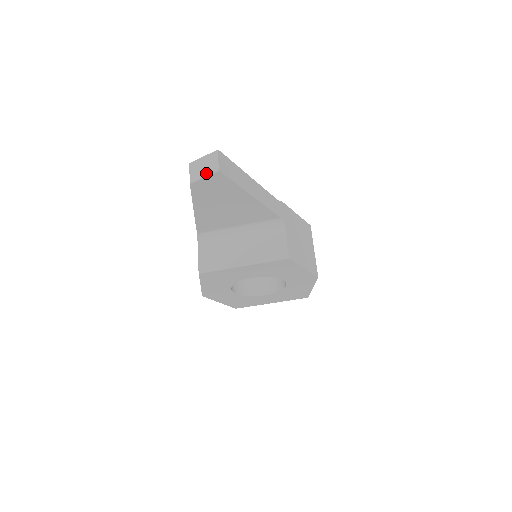
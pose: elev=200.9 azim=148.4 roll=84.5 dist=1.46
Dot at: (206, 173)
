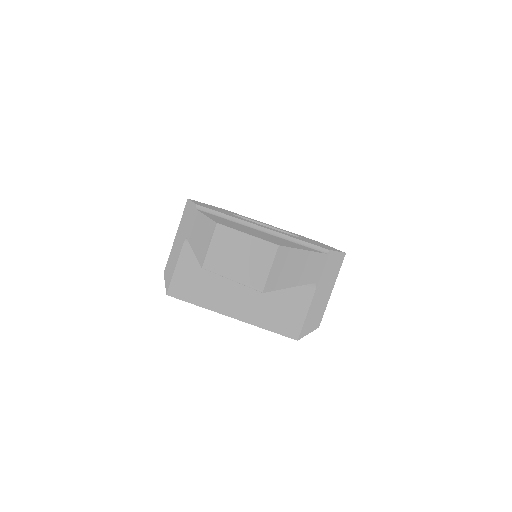
Dot at: (238, 276)
